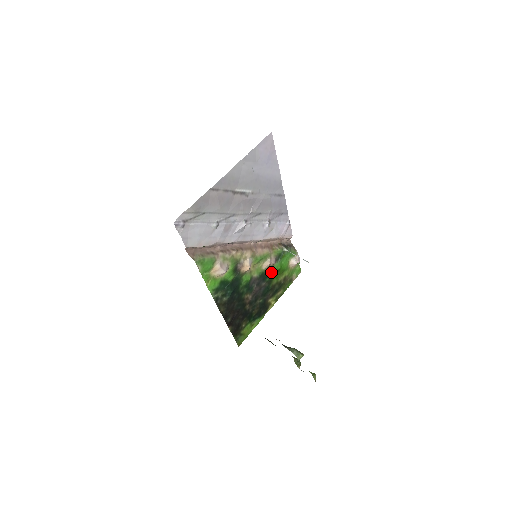
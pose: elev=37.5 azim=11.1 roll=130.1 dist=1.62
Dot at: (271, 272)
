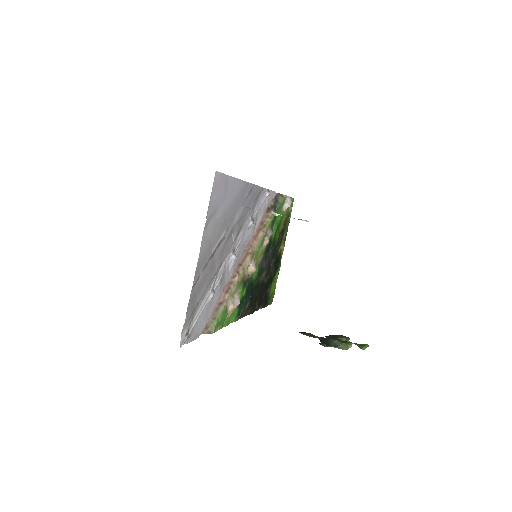
Dot at: (272, 239)
